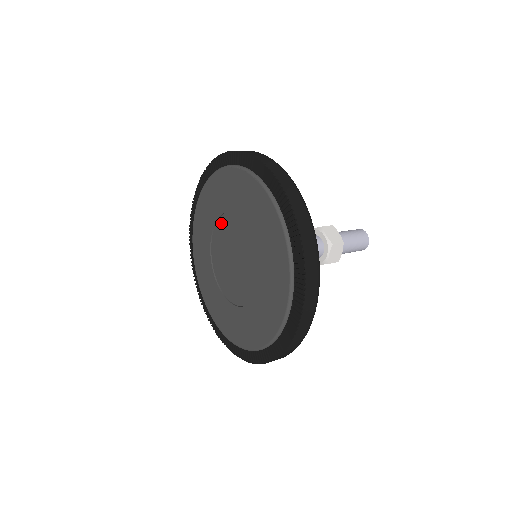
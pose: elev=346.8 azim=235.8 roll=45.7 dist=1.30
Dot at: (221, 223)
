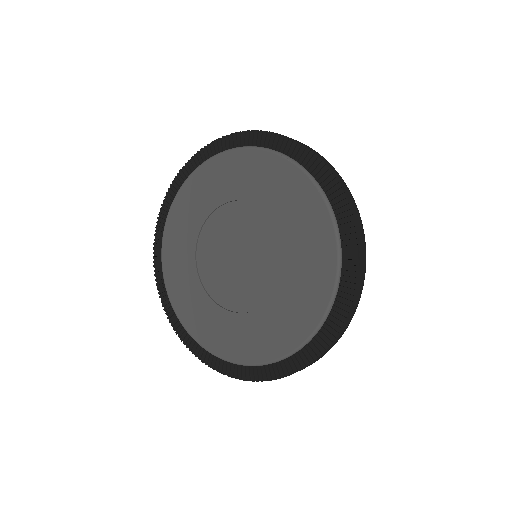
Dot at: (231, 209)
